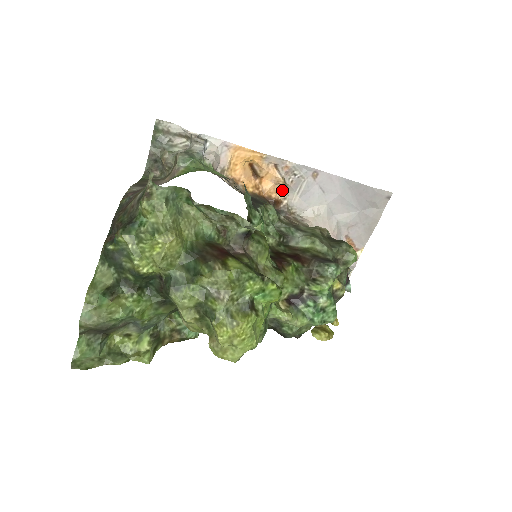
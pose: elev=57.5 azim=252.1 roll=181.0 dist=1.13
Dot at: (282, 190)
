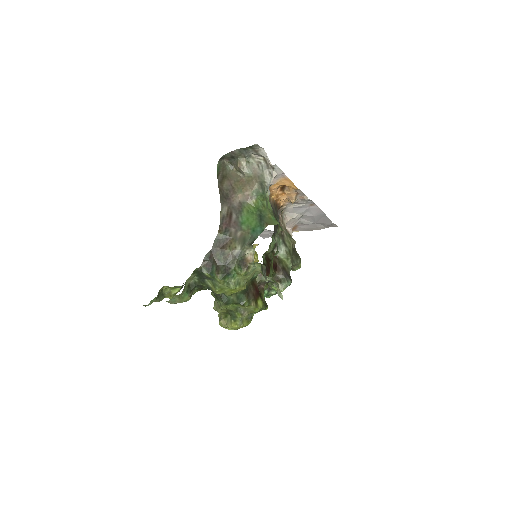
Dot at: (288, 201)
